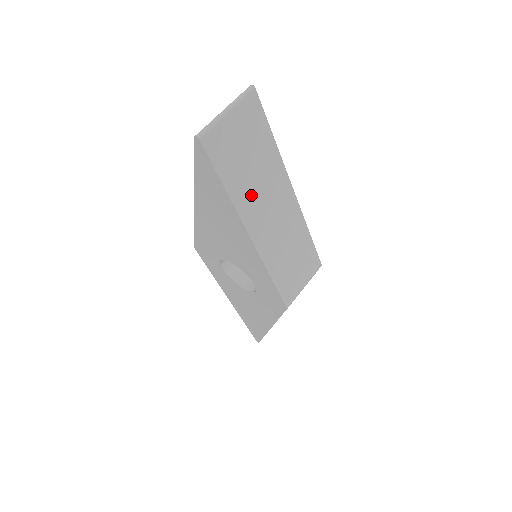
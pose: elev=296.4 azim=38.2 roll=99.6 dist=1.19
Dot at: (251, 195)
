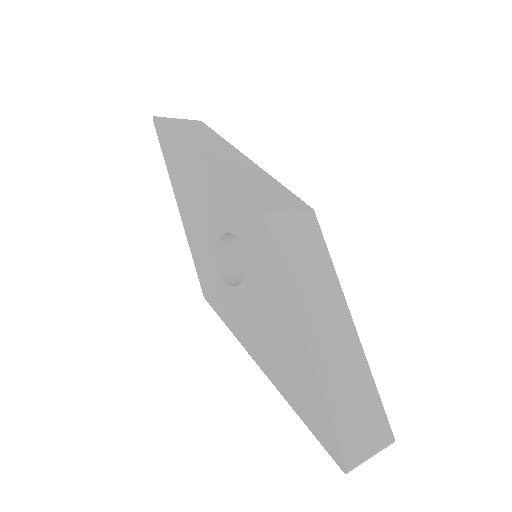
Dot at: (199, 144)
